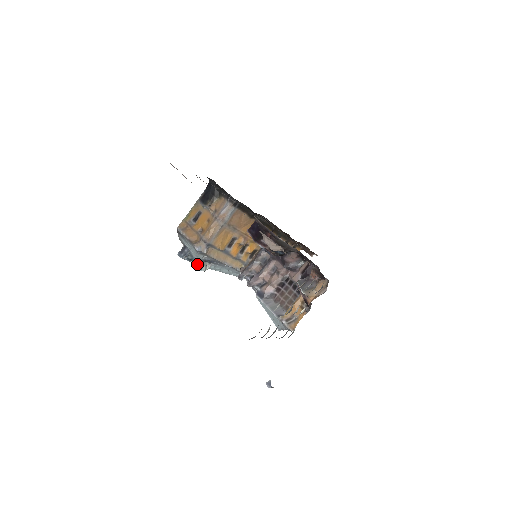
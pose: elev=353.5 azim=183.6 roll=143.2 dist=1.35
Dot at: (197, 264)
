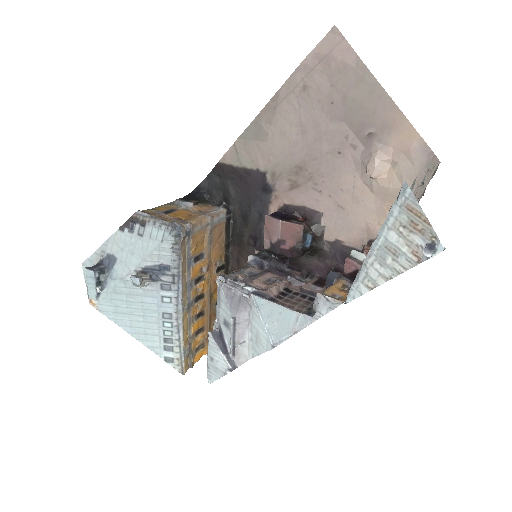
Dot at: (98, 298)
